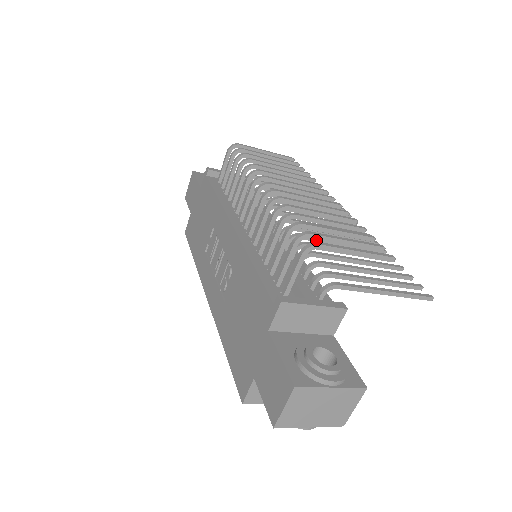
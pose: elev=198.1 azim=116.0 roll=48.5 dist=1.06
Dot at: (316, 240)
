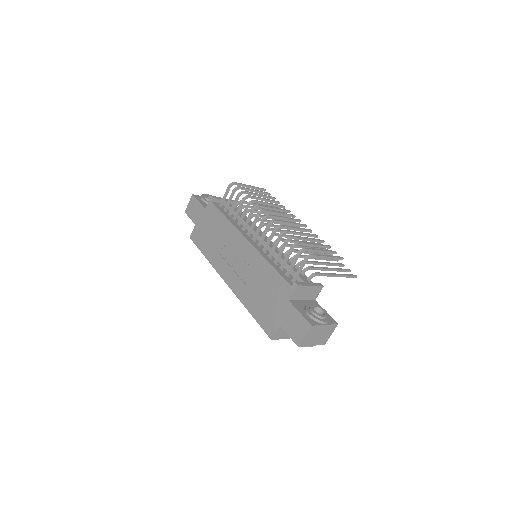
Dot at: occluded
